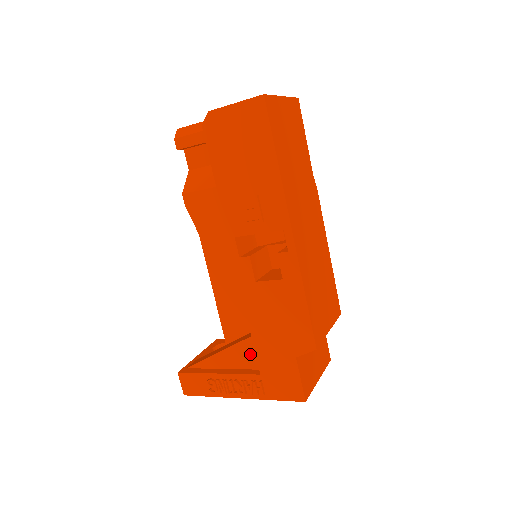
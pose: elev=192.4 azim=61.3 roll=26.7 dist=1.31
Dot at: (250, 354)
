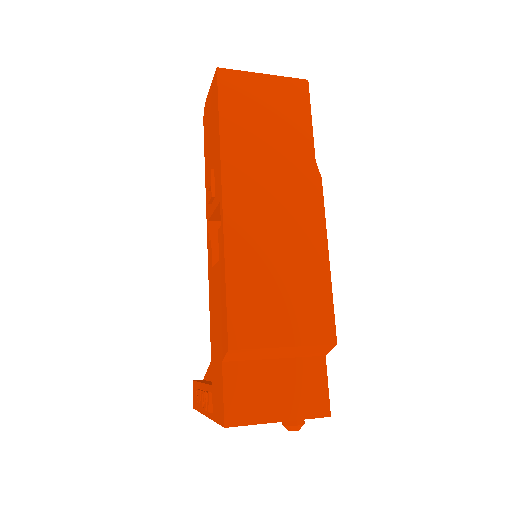
Dot at: occluded
